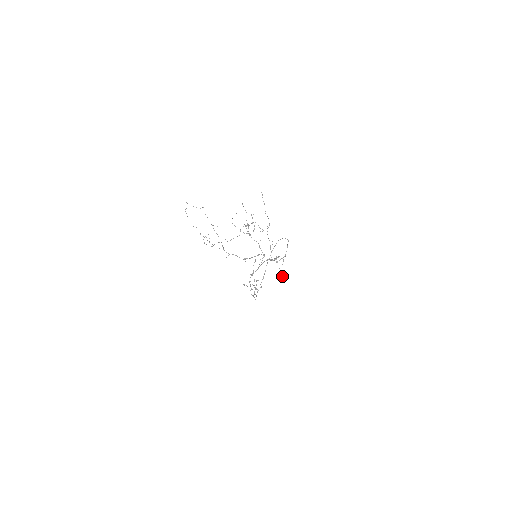
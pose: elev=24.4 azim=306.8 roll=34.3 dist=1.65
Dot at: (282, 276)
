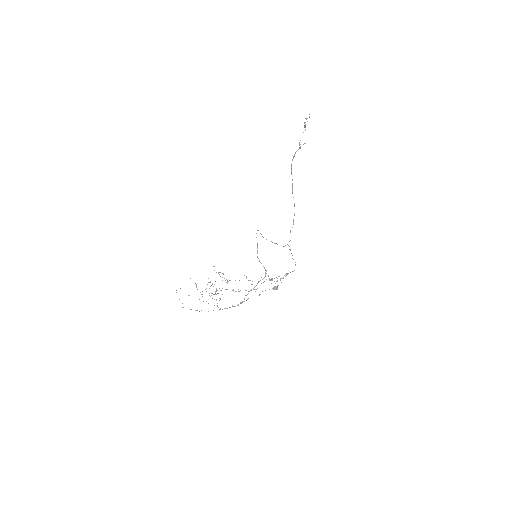
Dot at: (277, 289)
